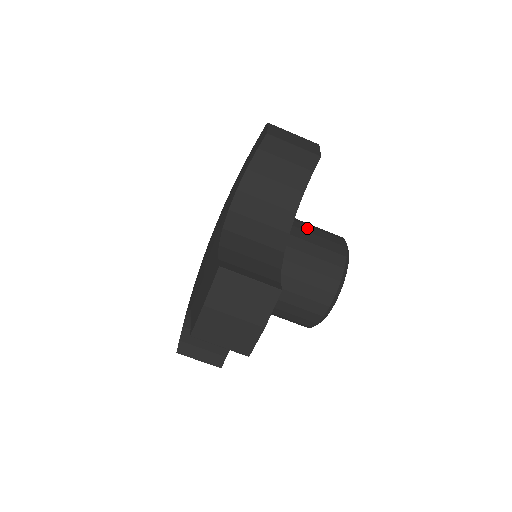
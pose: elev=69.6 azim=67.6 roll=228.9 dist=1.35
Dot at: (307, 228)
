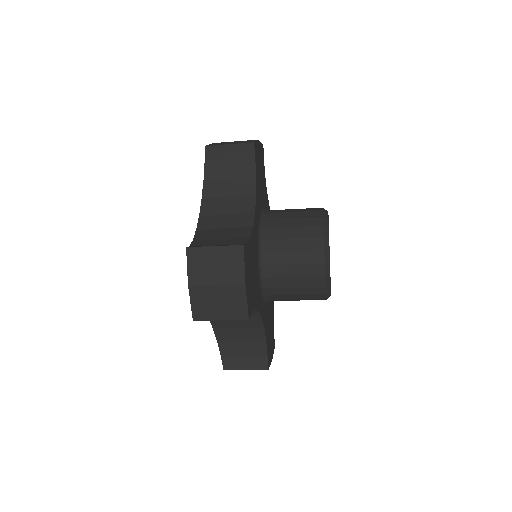
Dot at: (282, 271)
